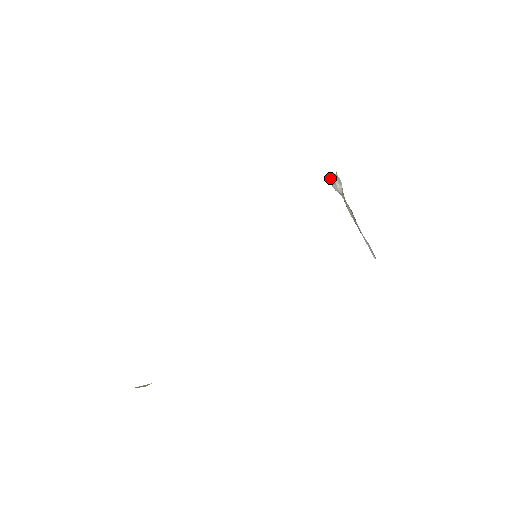
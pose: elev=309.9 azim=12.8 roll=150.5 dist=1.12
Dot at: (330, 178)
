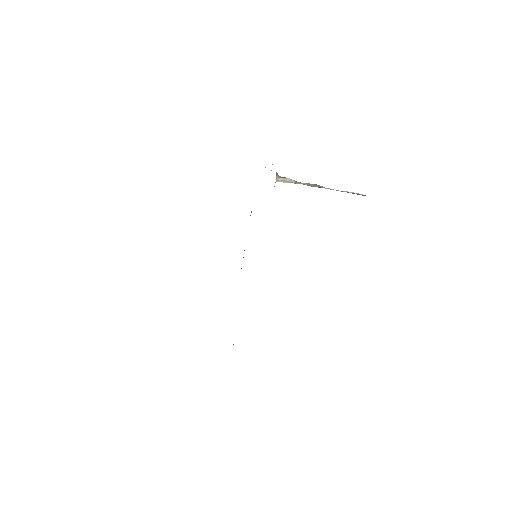
Dot at: (279, 181)
